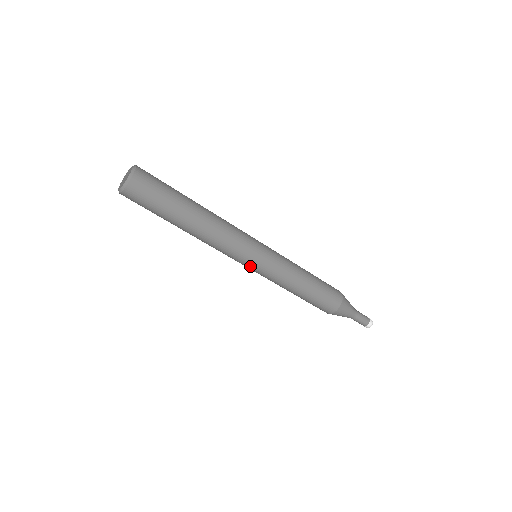
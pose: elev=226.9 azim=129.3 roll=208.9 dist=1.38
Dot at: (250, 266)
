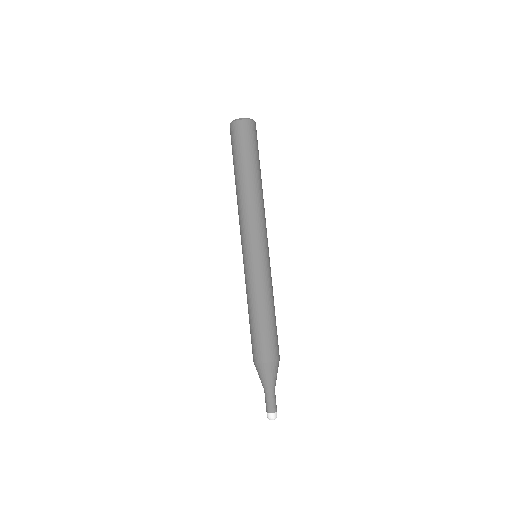
Dot at: (254, 252)
